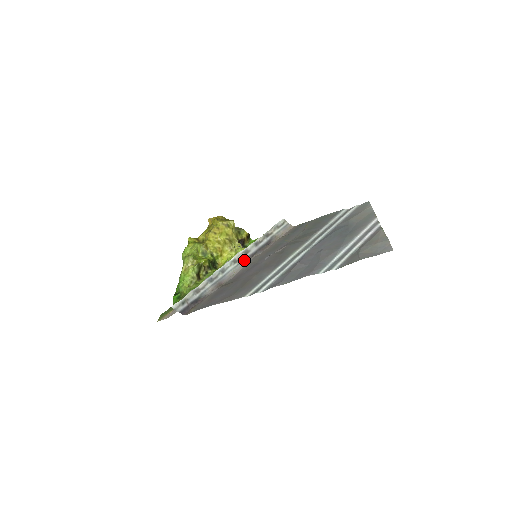
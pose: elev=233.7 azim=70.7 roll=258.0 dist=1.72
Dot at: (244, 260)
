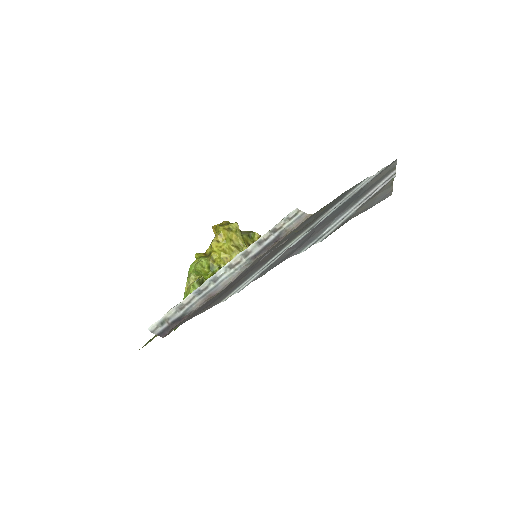
Dot at: (243, 264)
